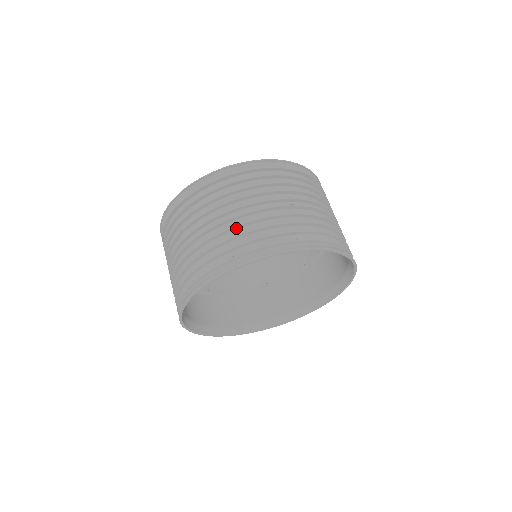
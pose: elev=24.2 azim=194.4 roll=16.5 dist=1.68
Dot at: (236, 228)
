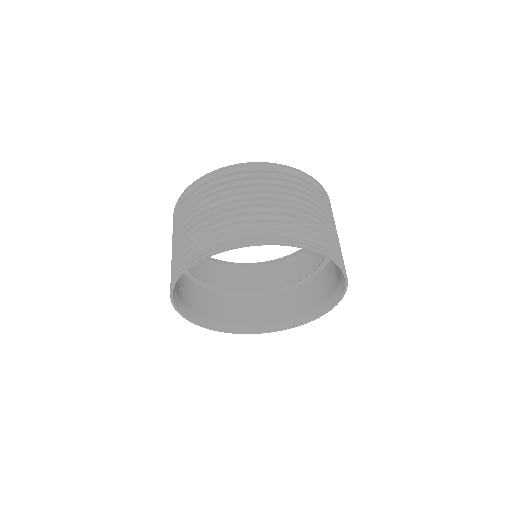
Dot at: (197, 231)
